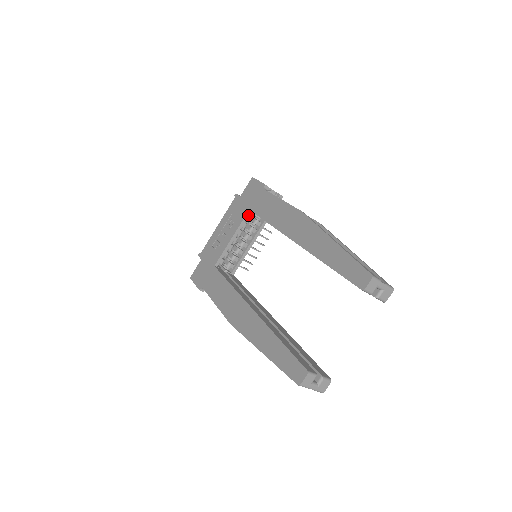
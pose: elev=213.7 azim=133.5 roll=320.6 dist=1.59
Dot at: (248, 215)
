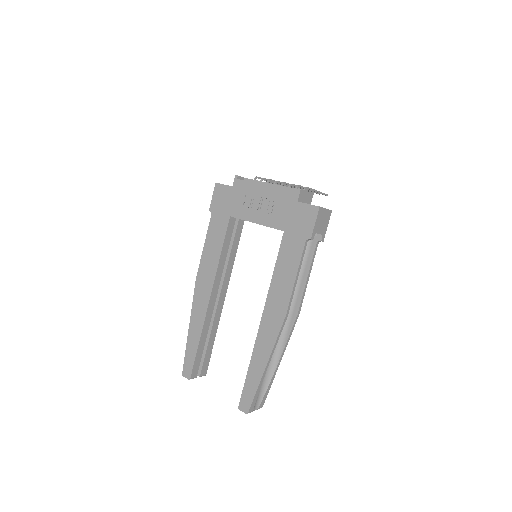
Dot at: (281, 230)
